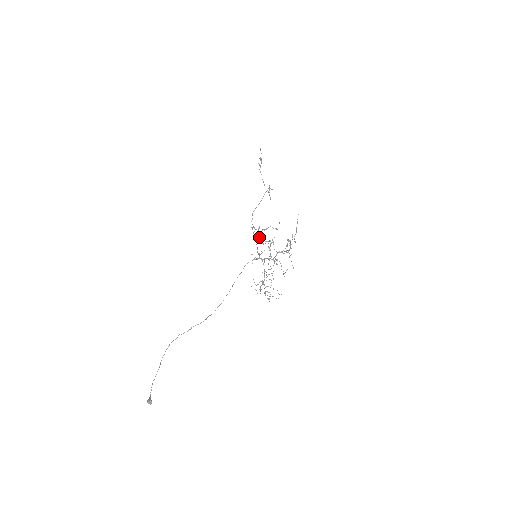
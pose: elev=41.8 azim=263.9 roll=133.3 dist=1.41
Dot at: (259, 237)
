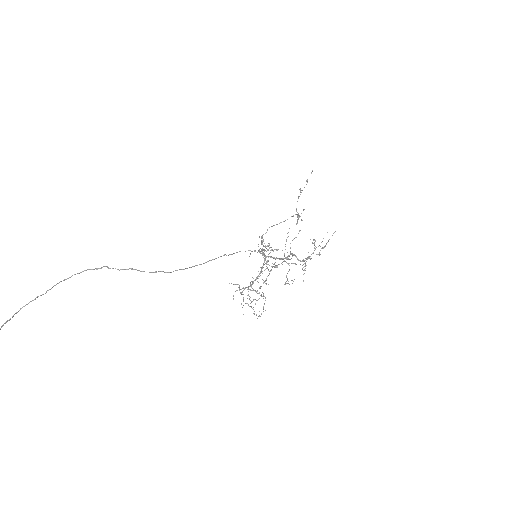
Dot at: (262, 255)
